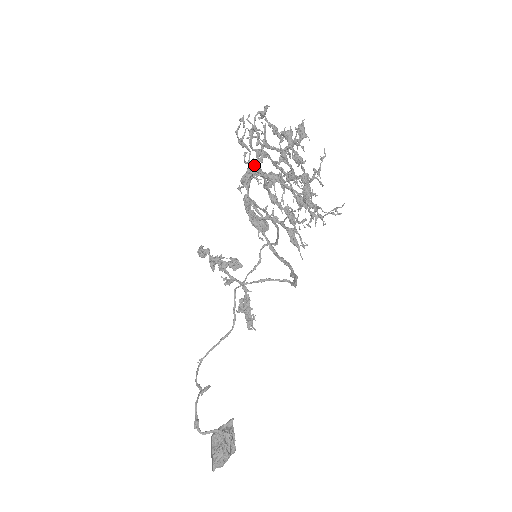
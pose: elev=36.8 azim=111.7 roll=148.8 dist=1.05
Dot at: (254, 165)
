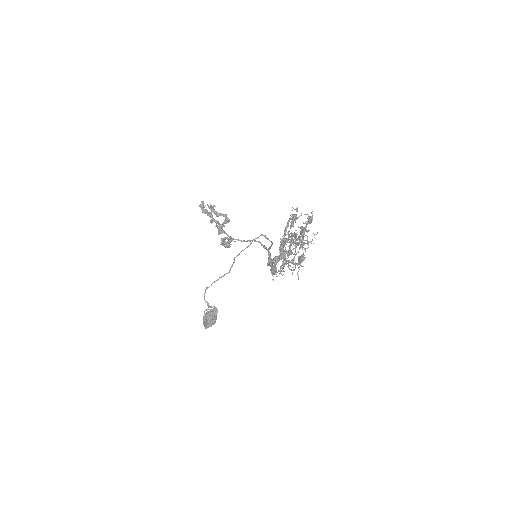
Dot at: occluded
